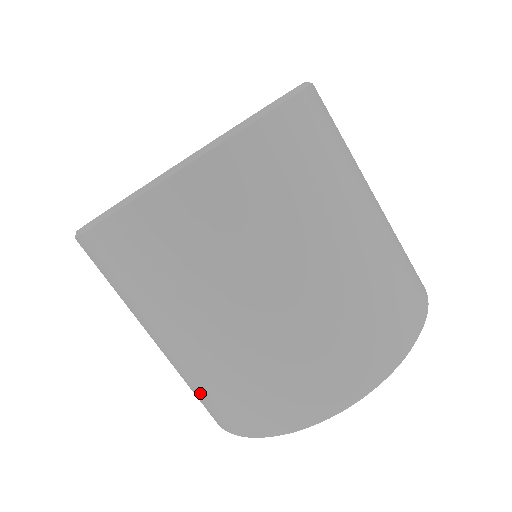
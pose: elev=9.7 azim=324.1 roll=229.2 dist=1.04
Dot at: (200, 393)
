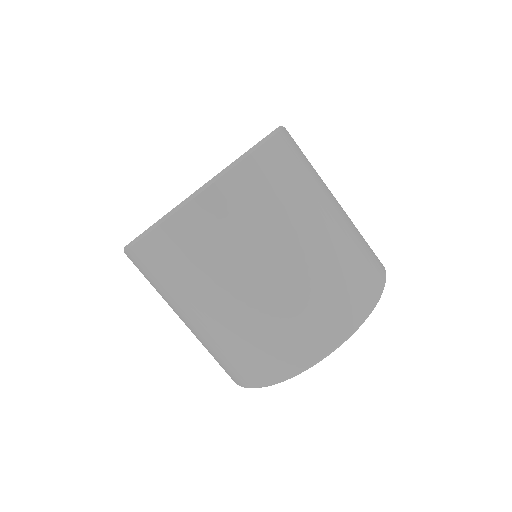
Dot at: occluded
